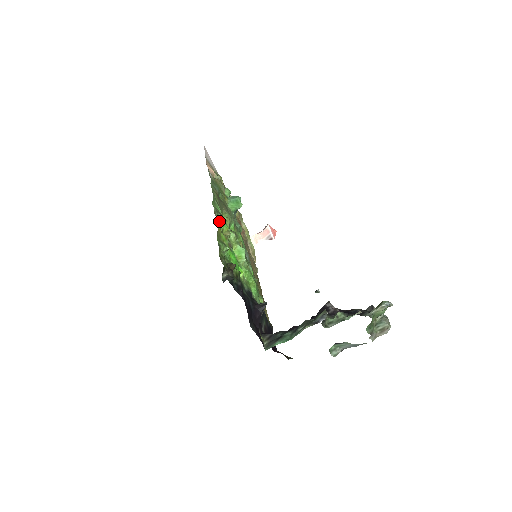
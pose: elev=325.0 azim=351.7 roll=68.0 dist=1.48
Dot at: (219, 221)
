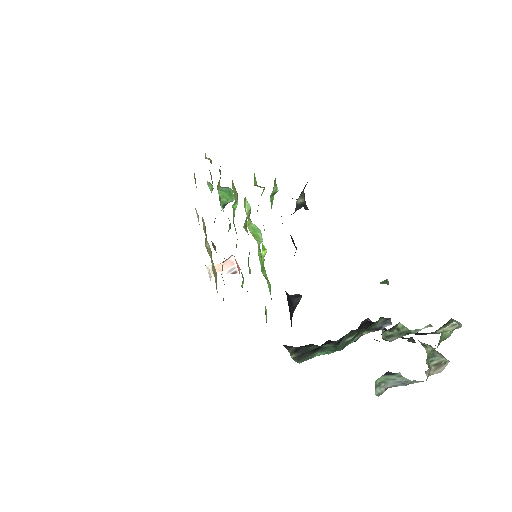
Dot at: occluded
